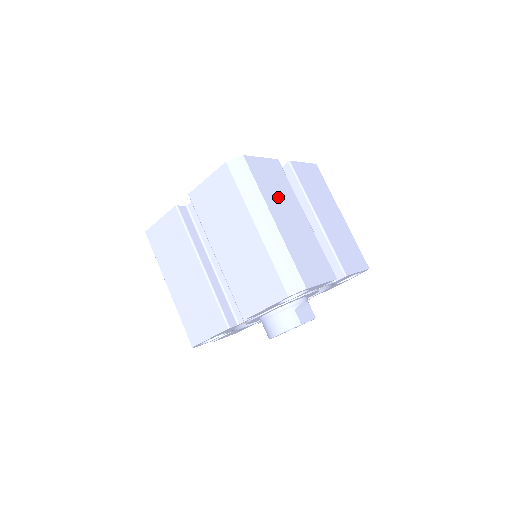
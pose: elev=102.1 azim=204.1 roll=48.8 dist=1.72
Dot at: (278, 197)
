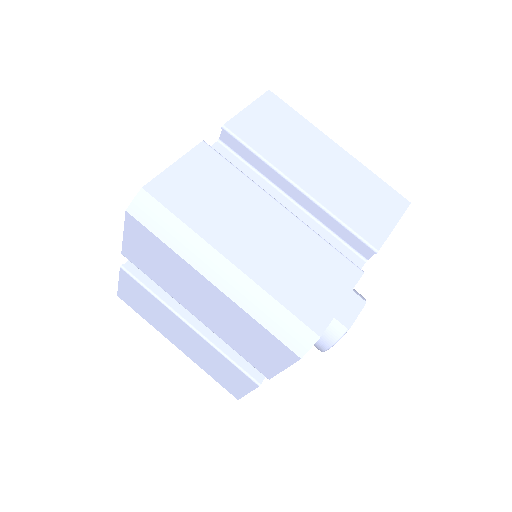
Dot at: (224, 212)
